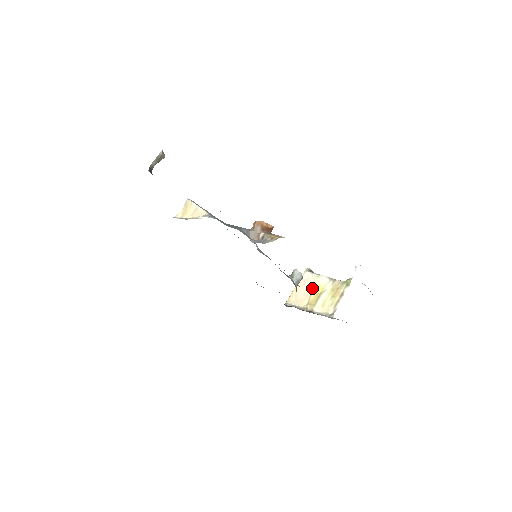
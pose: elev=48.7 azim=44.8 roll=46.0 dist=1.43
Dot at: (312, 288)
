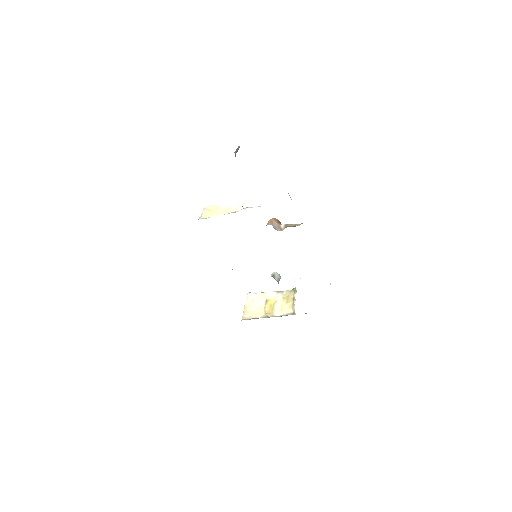
Dot at: (263, 302)
